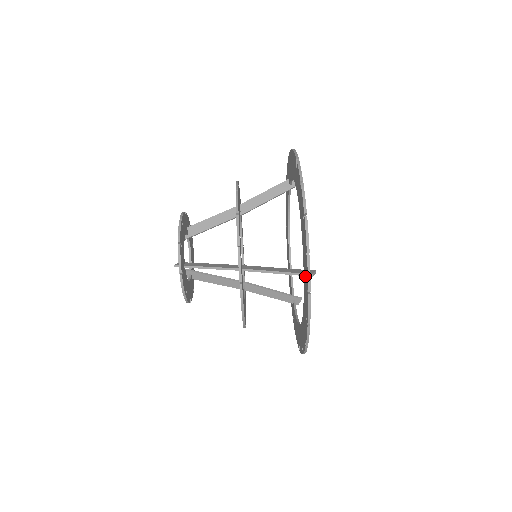
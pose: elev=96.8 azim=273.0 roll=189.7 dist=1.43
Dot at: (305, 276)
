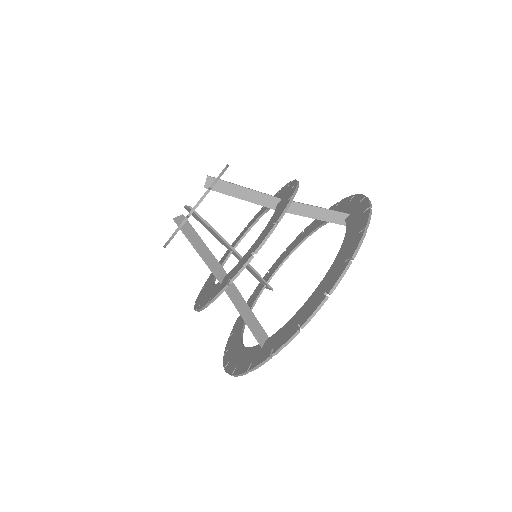
Dot at: (260, 352)
